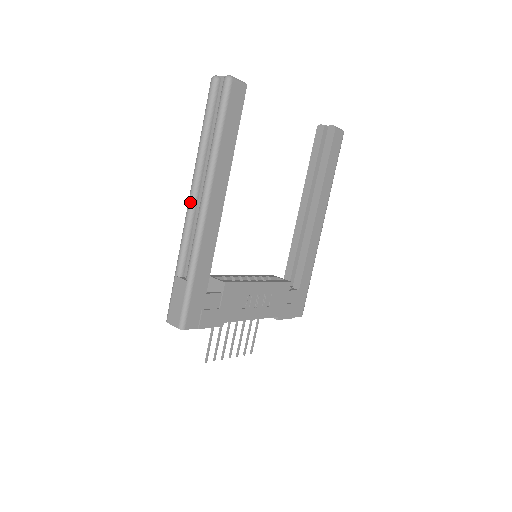
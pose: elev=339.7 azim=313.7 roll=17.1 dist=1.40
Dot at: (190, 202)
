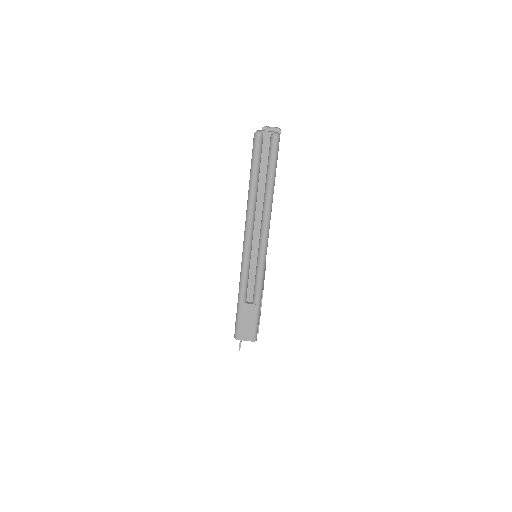
Dot at: (248, 242)
